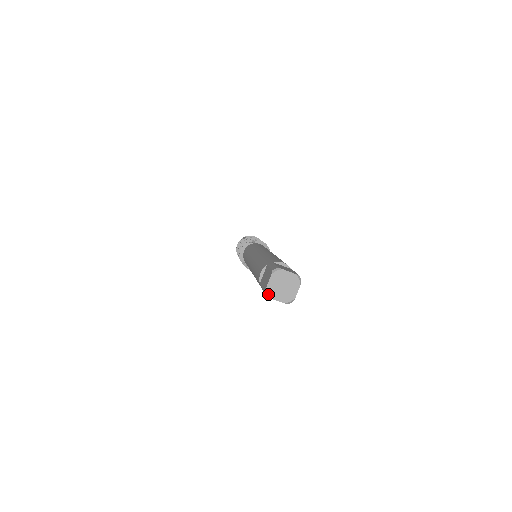
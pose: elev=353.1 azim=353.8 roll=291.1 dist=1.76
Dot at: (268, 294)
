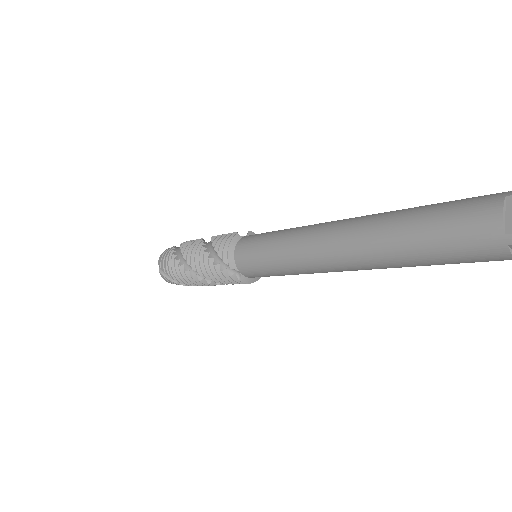
Dot at: out of frame
